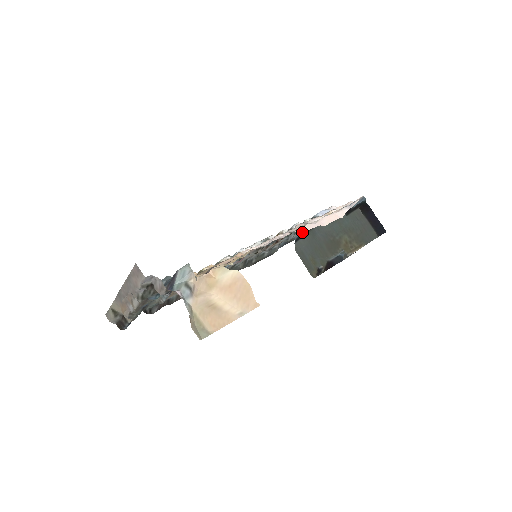
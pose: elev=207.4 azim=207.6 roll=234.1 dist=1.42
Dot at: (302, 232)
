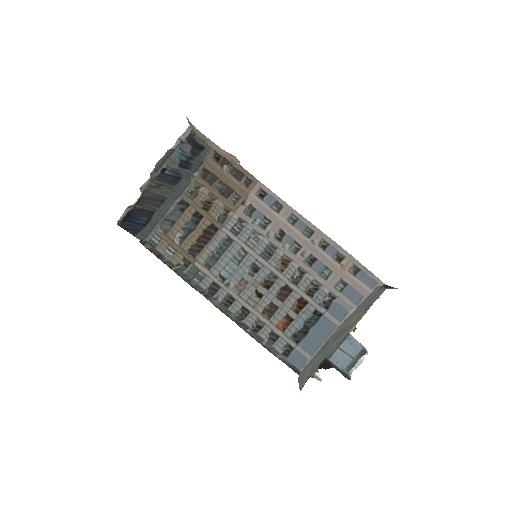
Dot at: occluded
